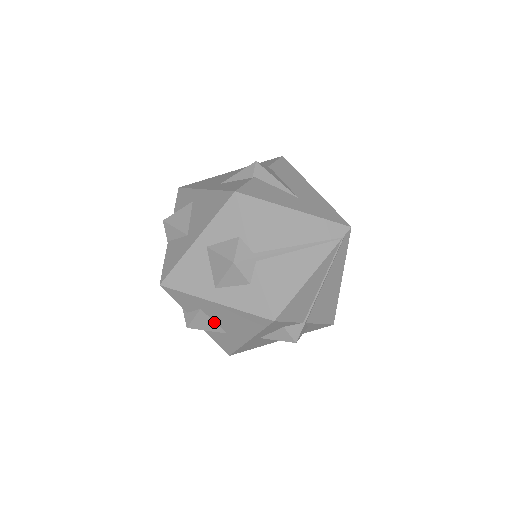
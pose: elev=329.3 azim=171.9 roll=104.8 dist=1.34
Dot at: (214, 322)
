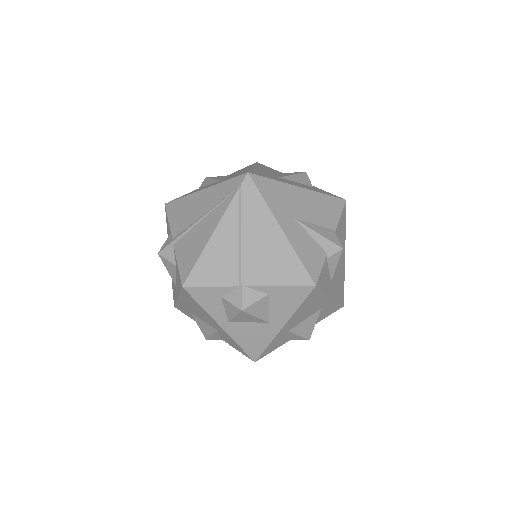
Dot at: (205, 322)
